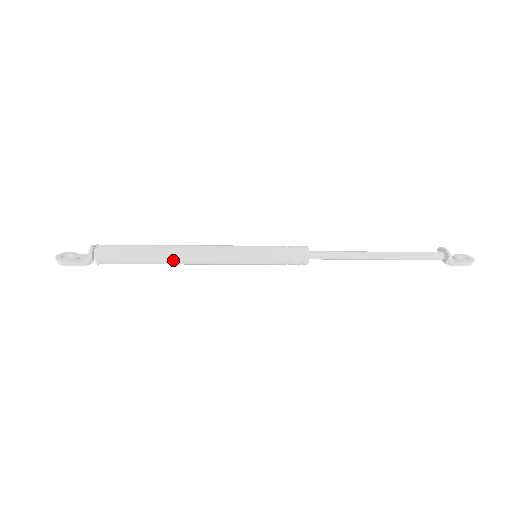
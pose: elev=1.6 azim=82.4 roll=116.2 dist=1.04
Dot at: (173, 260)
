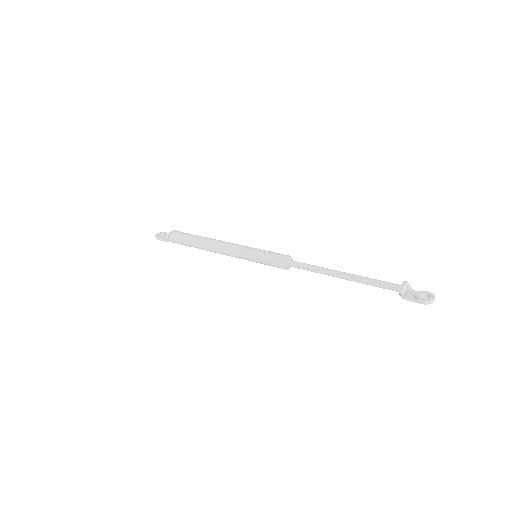
Dot at: (206, 248)
